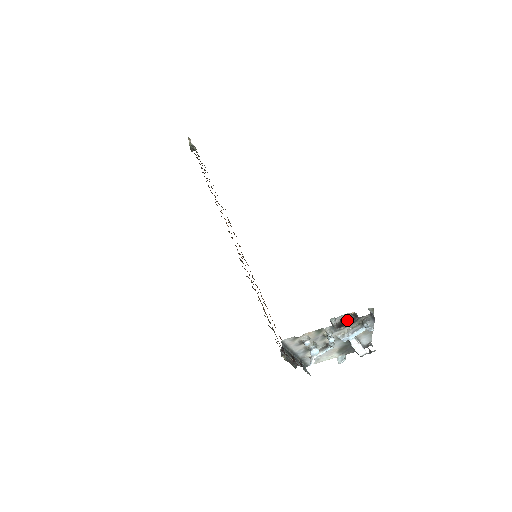
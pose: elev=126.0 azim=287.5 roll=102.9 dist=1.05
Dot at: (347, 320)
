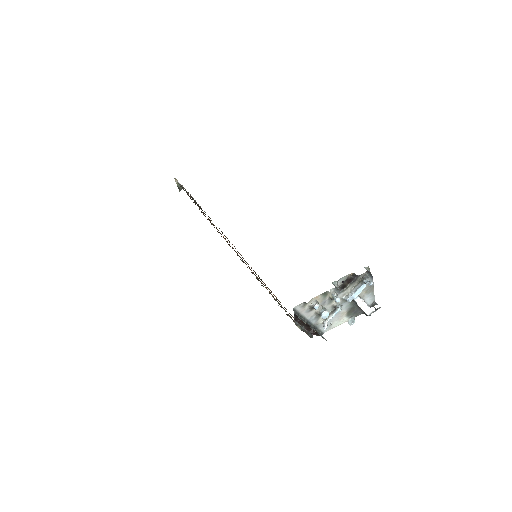
Dot at: (348, 281)
